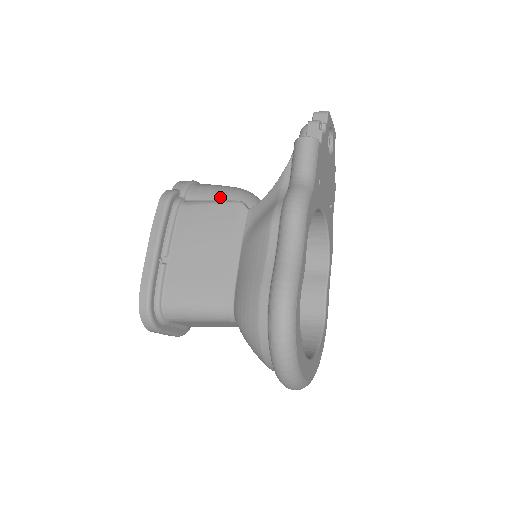
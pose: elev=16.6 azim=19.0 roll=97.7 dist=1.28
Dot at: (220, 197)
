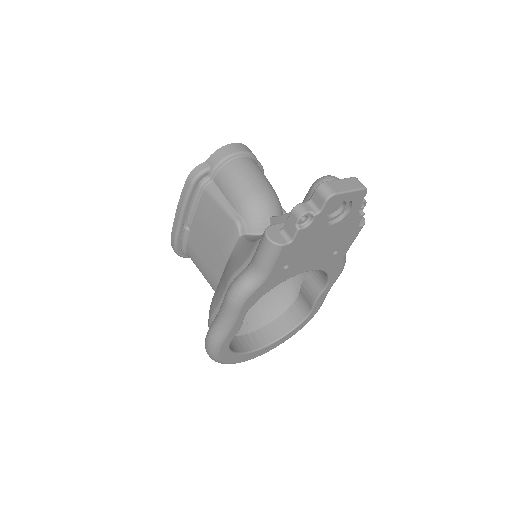
Dot at: (231, 201)
